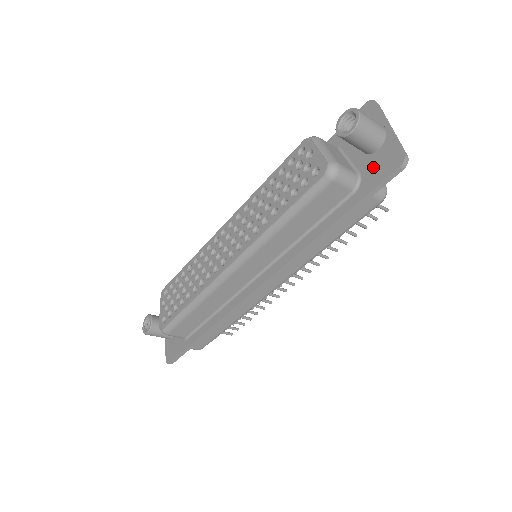
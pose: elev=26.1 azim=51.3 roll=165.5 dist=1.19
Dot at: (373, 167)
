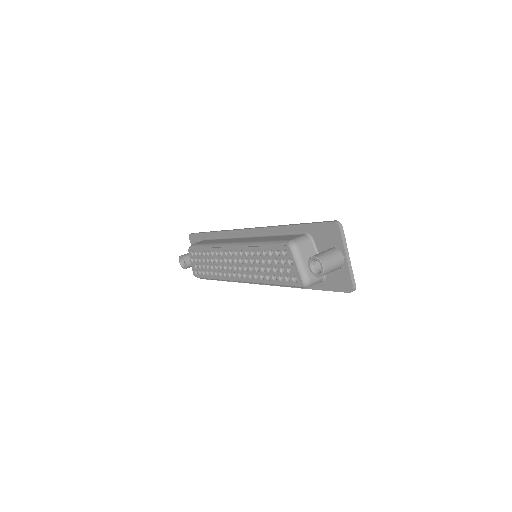
Dot at: (334, 277)
